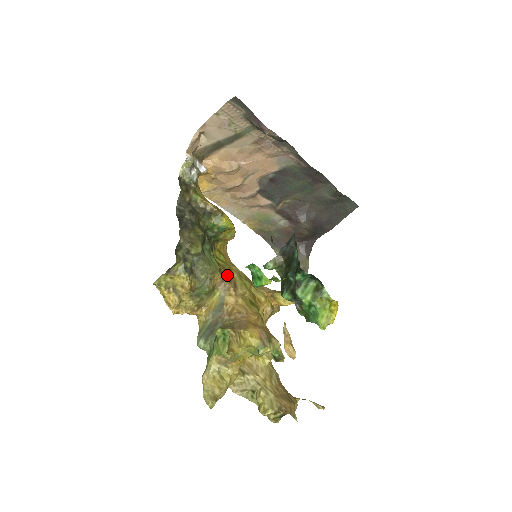
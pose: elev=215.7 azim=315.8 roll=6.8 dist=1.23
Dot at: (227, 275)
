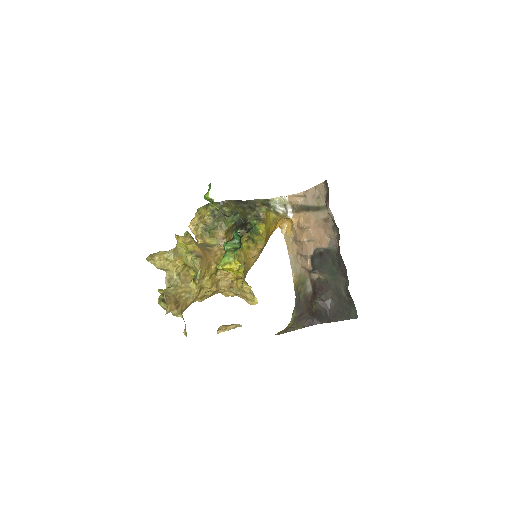
Dot at: occluded
